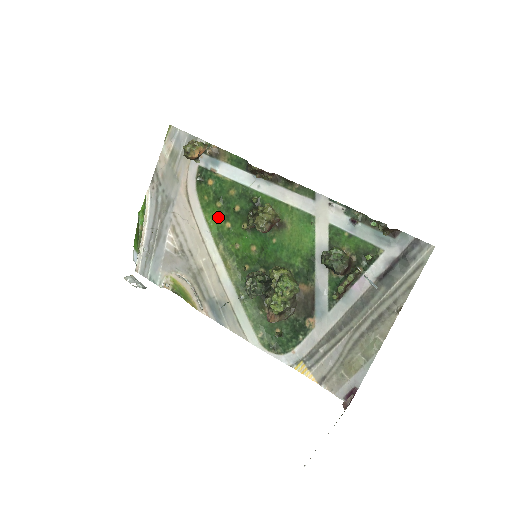
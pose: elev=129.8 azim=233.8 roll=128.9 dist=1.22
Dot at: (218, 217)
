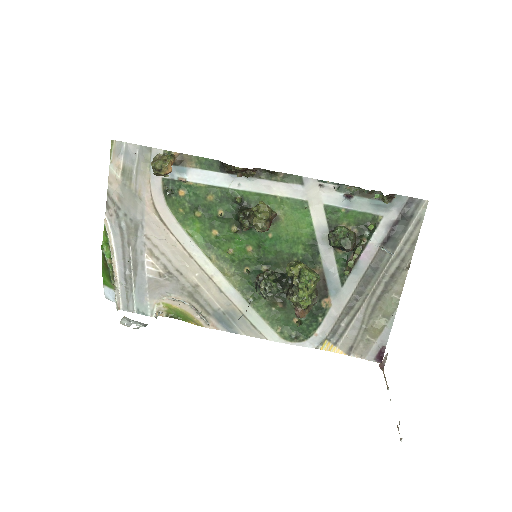
Dot at: (201, 227)
